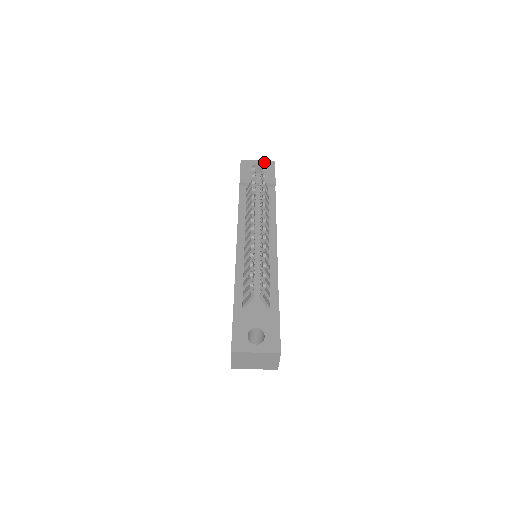
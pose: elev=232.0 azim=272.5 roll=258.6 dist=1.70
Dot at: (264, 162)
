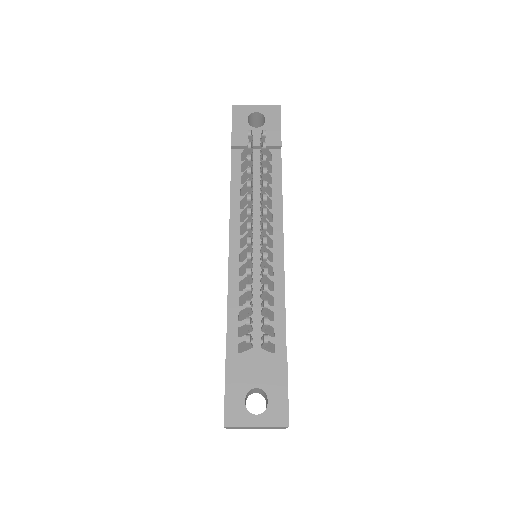
Dot at: (265, 108)
